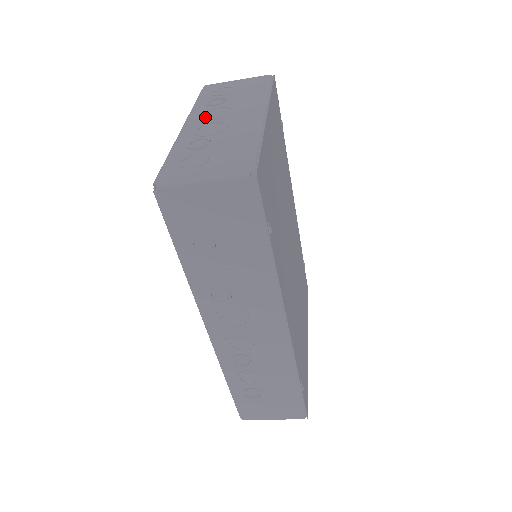
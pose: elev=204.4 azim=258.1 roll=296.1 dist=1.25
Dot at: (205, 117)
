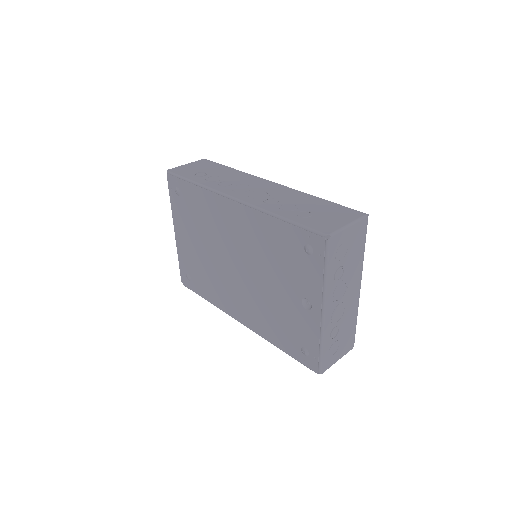
Dot at: (335, 301)
